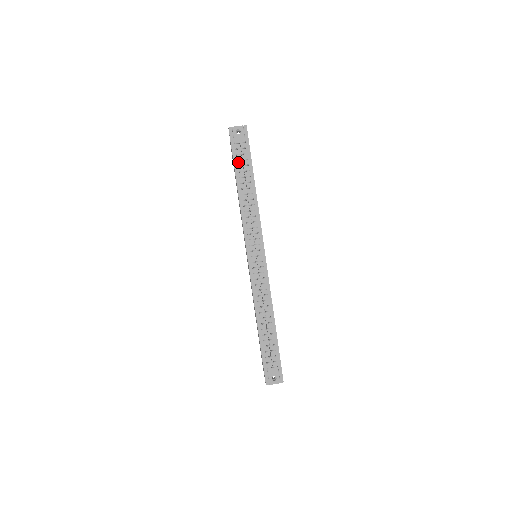
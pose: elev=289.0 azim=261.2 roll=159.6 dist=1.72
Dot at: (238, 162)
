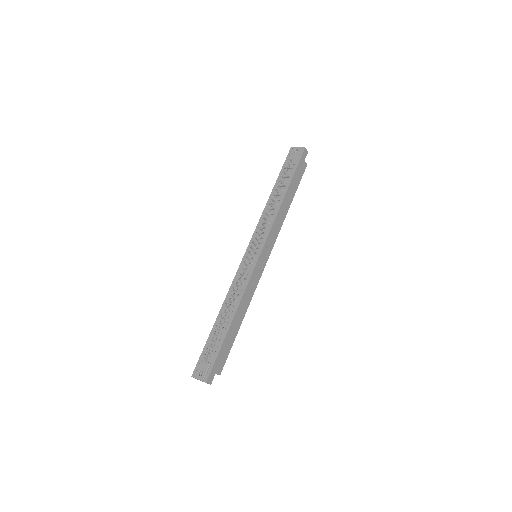
Dot at: (283, 174)
